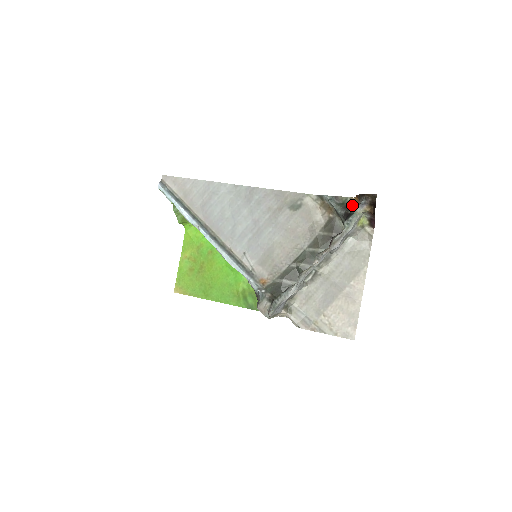
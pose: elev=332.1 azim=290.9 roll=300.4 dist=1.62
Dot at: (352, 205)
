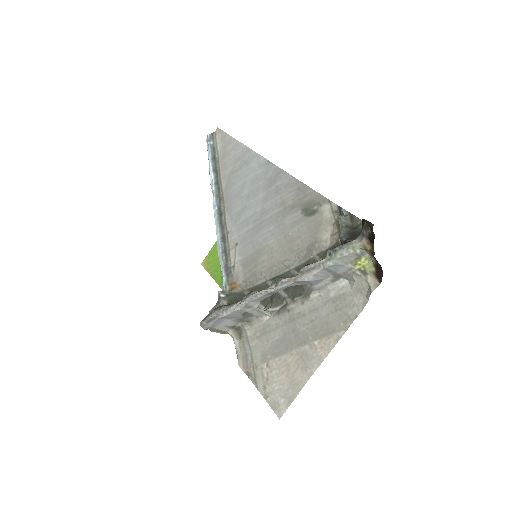
Dot at: occluded
